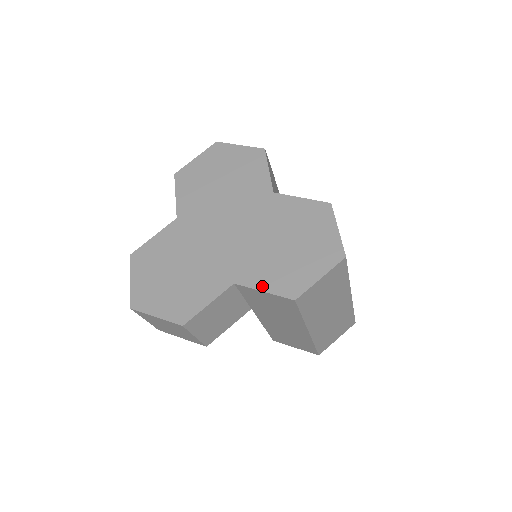
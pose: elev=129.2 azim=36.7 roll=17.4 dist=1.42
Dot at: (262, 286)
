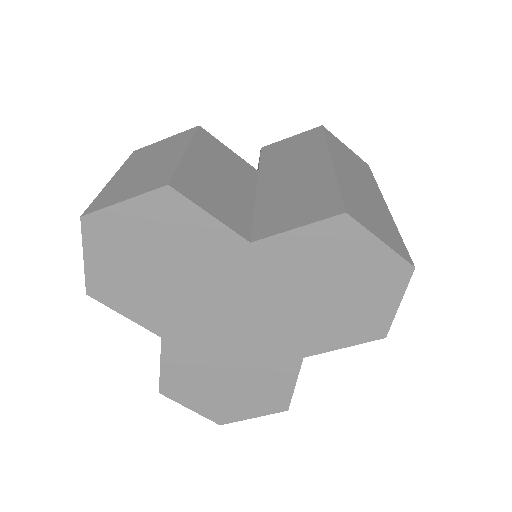
Dot at: (337, 345)
